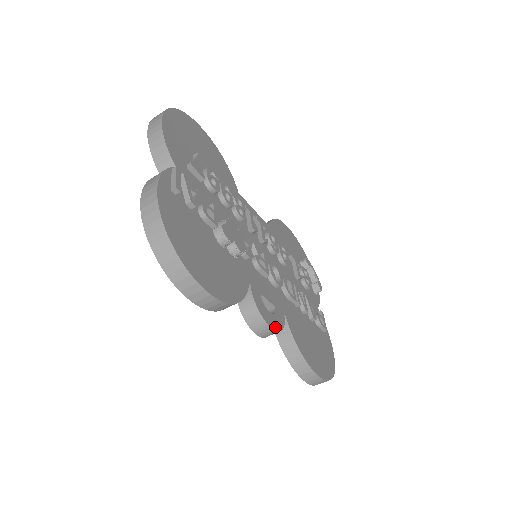
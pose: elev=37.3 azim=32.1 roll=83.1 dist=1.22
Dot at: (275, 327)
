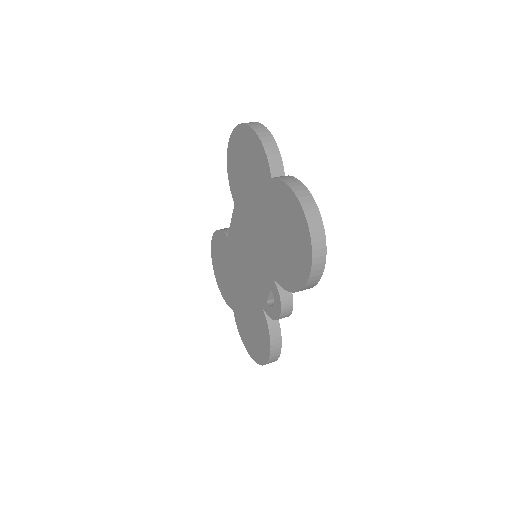
Dot at: occluded
